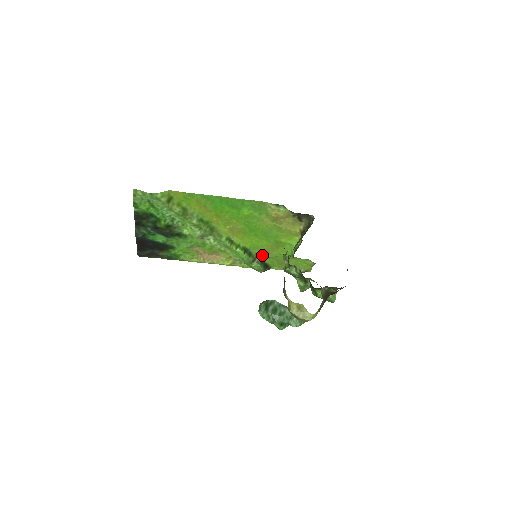
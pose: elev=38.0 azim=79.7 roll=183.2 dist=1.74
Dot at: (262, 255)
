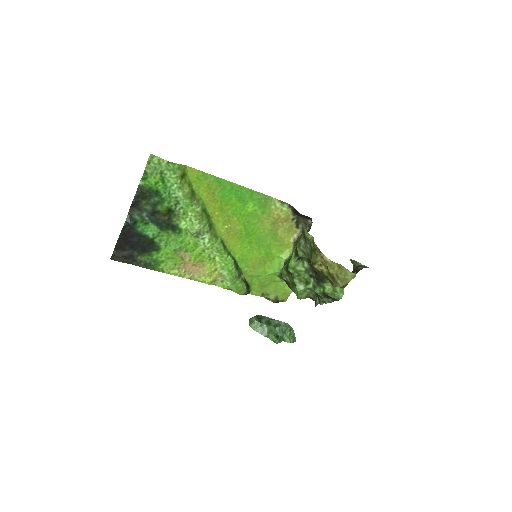
Dot at: (247, 272)
